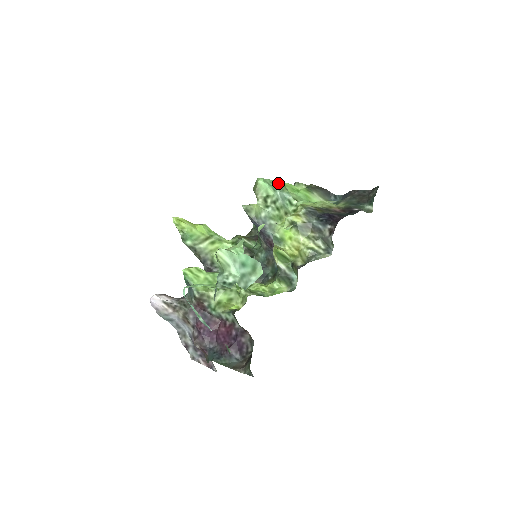
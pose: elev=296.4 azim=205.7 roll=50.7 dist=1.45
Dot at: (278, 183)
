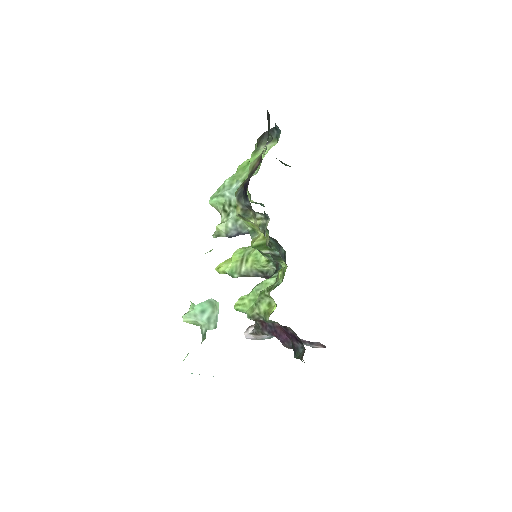
Dot at: (224, 185)
